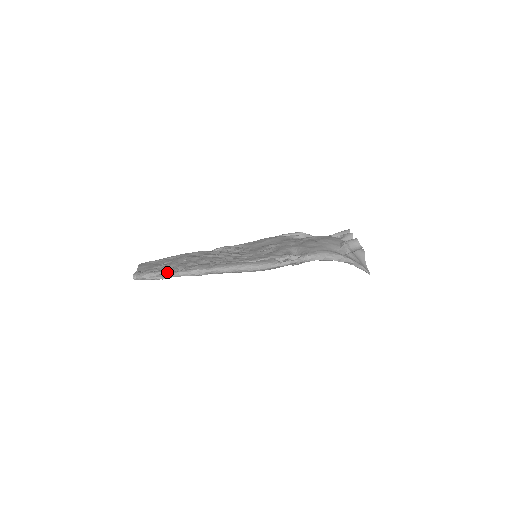
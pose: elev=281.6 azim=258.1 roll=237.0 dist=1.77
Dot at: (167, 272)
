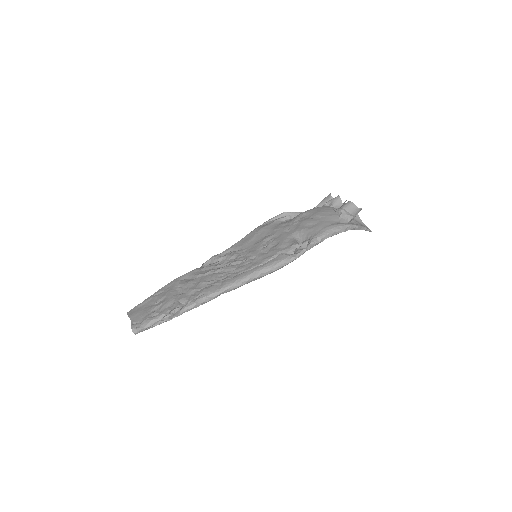
Dot at: (170, 311)
